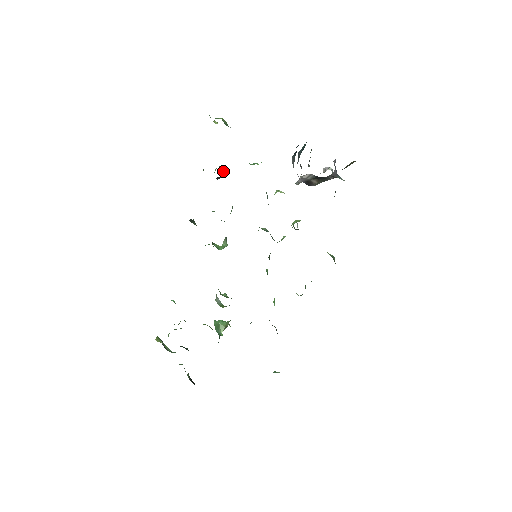
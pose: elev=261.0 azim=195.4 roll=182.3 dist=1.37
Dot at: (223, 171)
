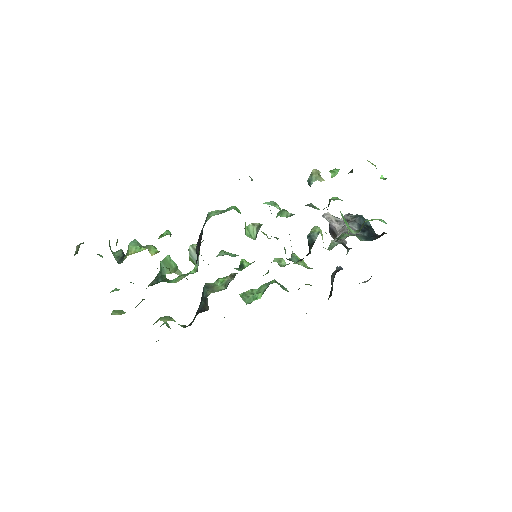
Dot at: occluded
